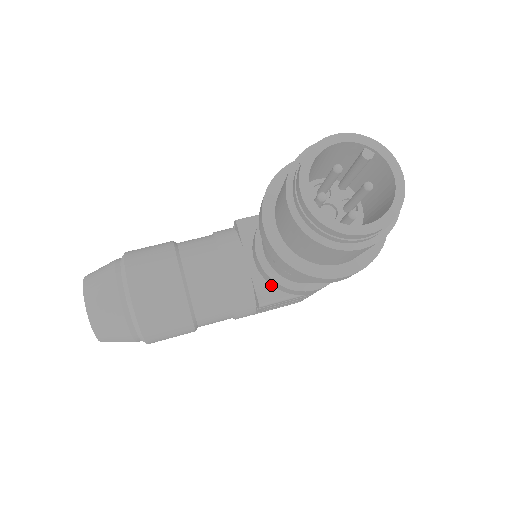
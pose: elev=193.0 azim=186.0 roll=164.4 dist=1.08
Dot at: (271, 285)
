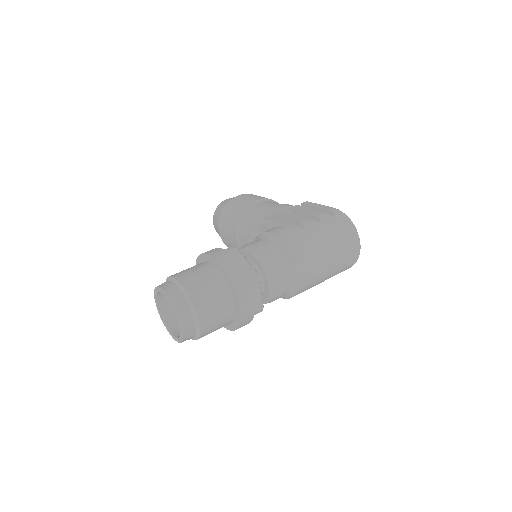
Dot at: occluded
